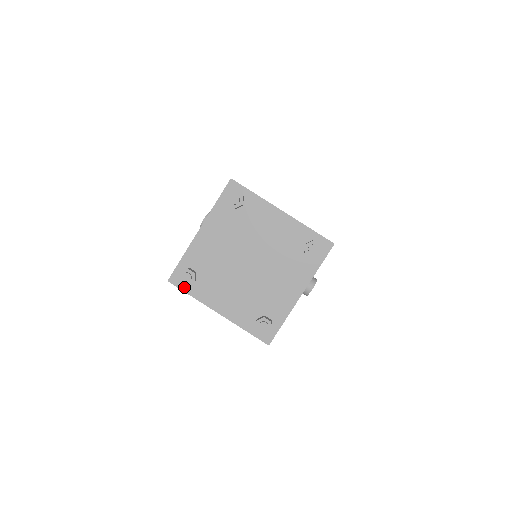
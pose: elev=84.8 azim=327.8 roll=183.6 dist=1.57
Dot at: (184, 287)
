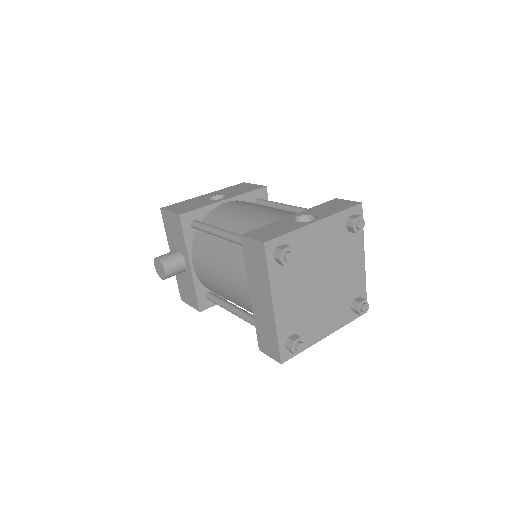
Dot at: occluded
